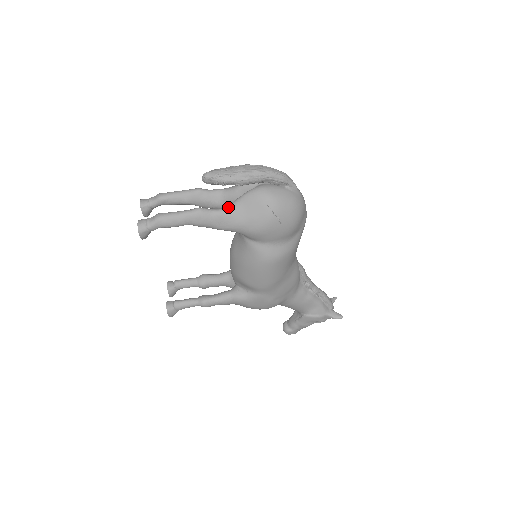
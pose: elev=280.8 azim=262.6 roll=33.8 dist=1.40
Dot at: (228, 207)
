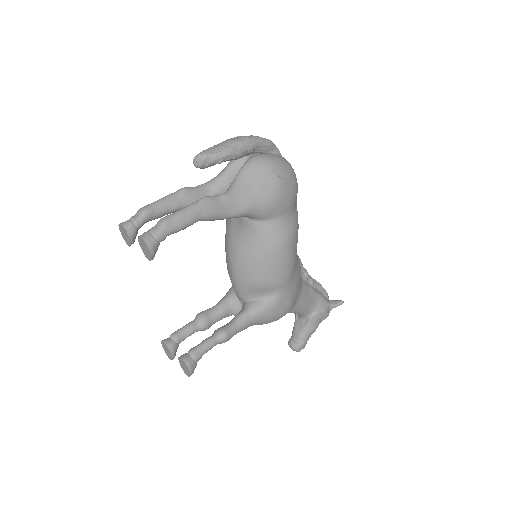
Dot at: (231, 187)
